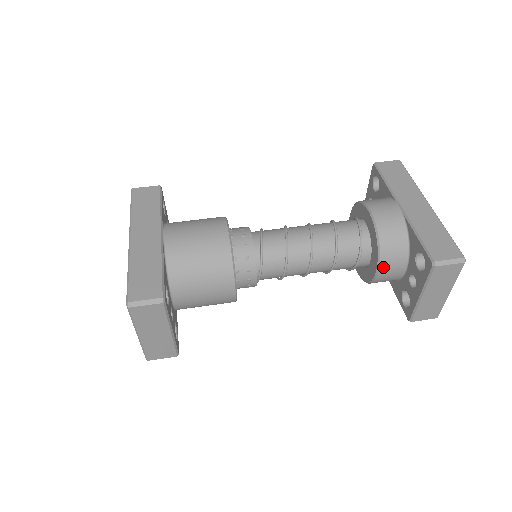
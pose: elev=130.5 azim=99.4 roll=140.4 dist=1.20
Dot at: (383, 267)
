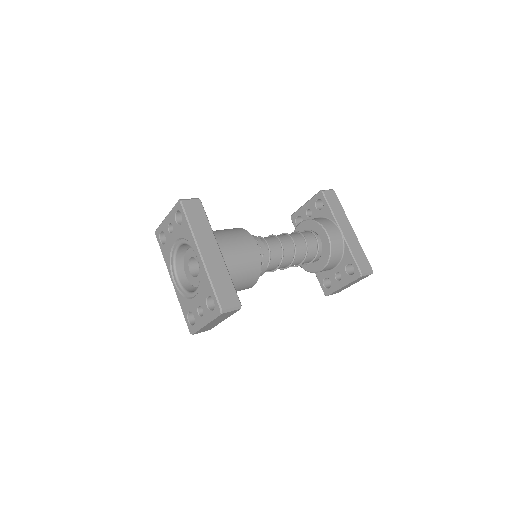
Dot at: (326, 268)
